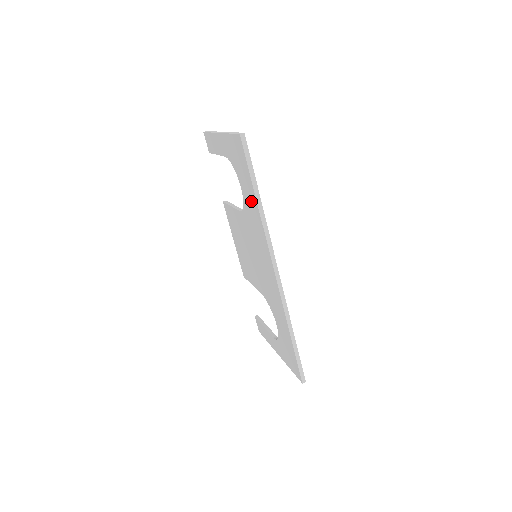
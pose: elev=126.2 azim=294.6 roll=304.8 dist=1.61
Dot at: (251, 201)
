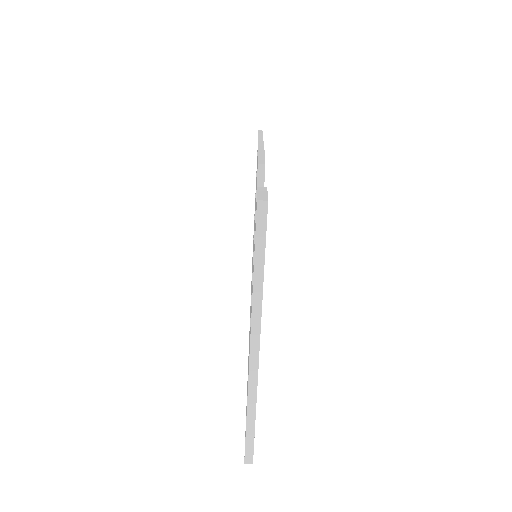
Dot at: occluded
